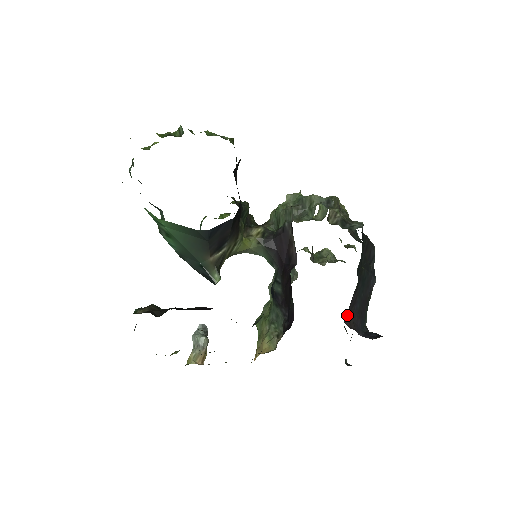
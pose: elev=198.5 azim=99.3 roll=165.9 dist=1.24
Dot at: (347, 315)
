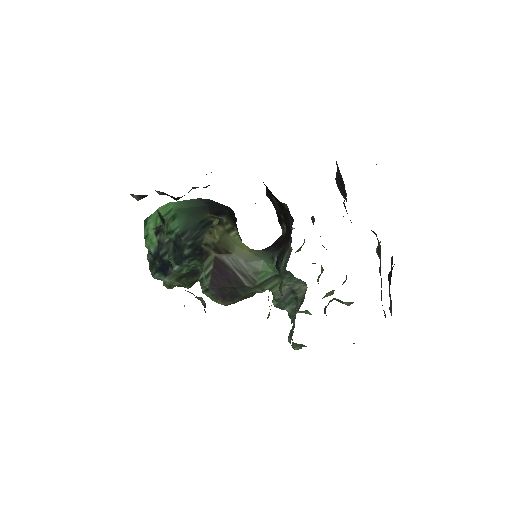
Dot at: occluded
